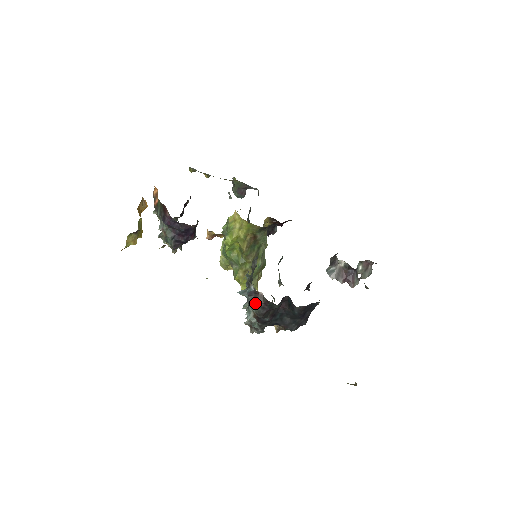
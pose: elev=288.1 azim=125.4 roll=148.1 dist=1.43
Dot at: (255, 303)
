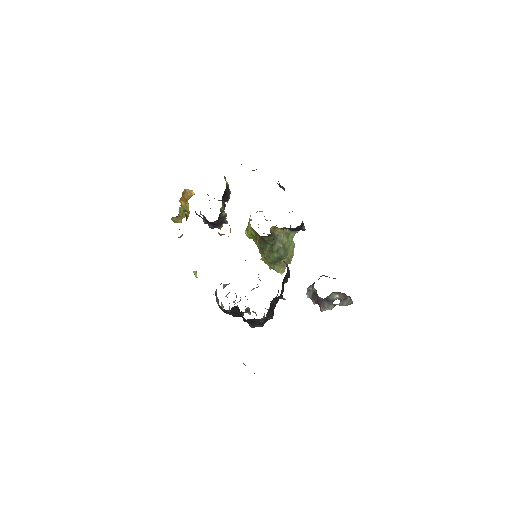
Dot at: occluded
